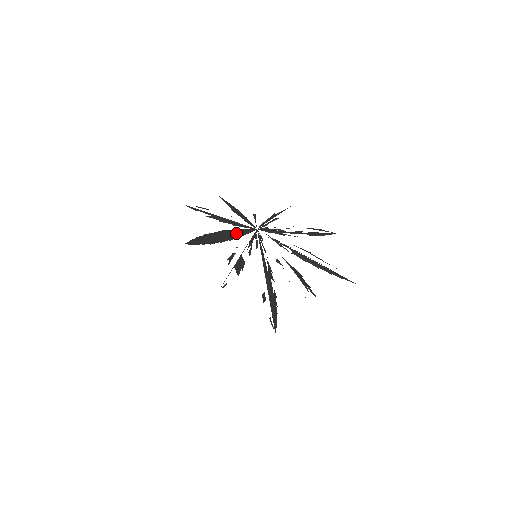
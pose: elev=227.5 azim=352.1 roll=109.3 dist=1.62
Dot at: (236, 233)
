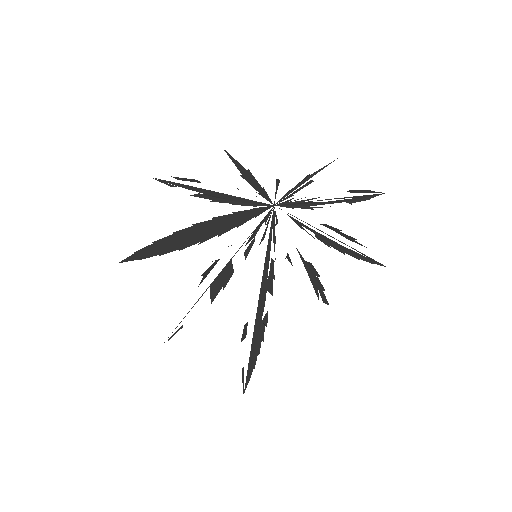
Dot at: (235, 219)
